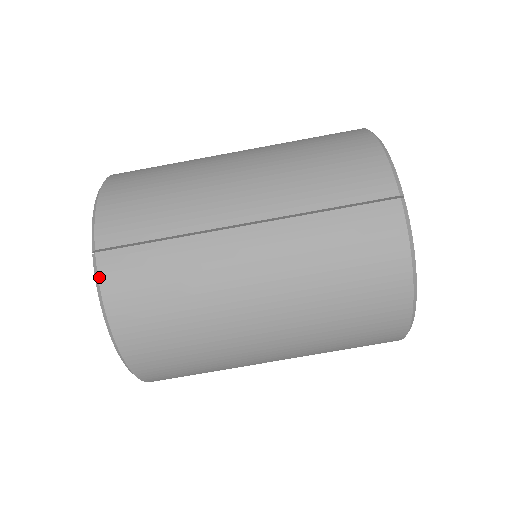
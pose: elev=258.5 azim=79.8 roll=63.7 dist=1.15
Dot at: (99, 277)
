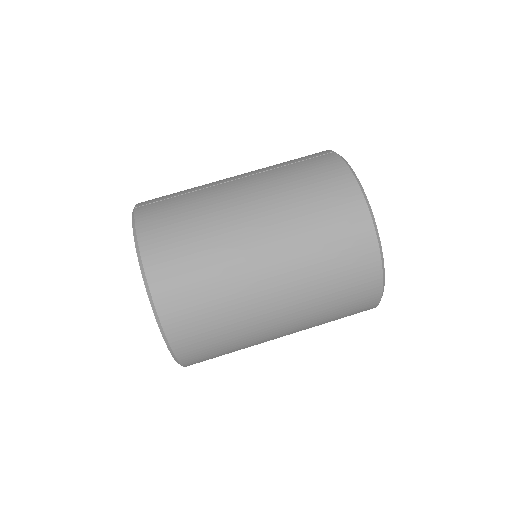
Dot at: (135, 215)
